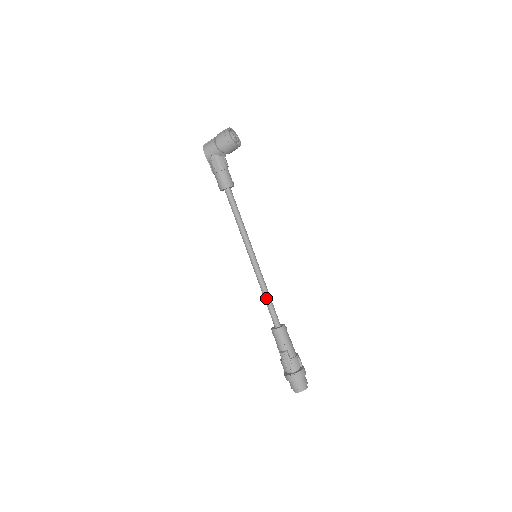
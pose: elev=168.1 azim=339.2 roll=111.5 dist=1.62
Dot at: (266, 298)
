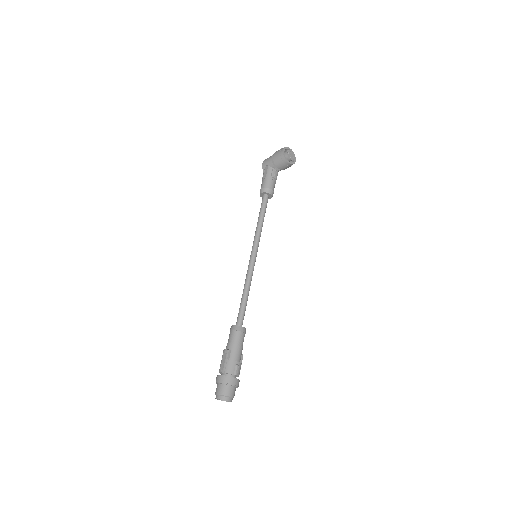
Dot at: (243, 295)
